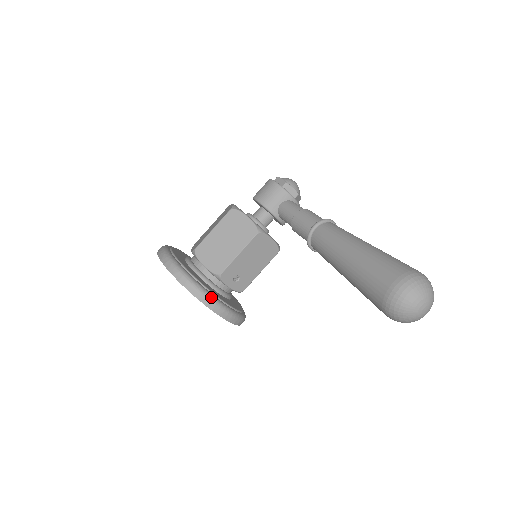
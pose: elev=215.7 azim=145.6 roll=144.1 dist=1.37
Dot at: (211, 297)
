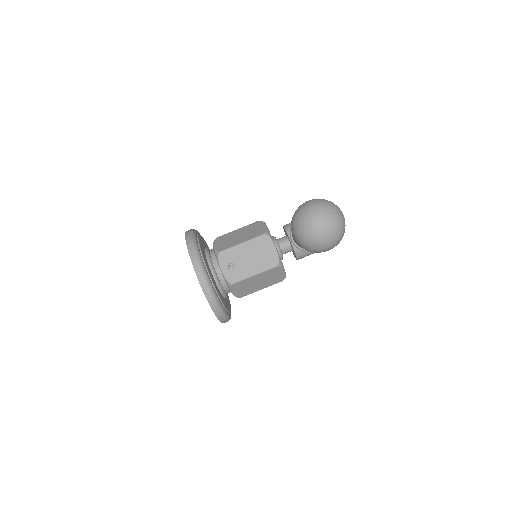
Dot at: (198, 254)
